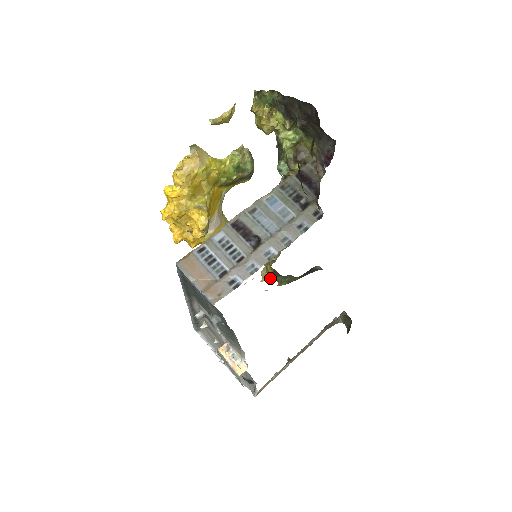
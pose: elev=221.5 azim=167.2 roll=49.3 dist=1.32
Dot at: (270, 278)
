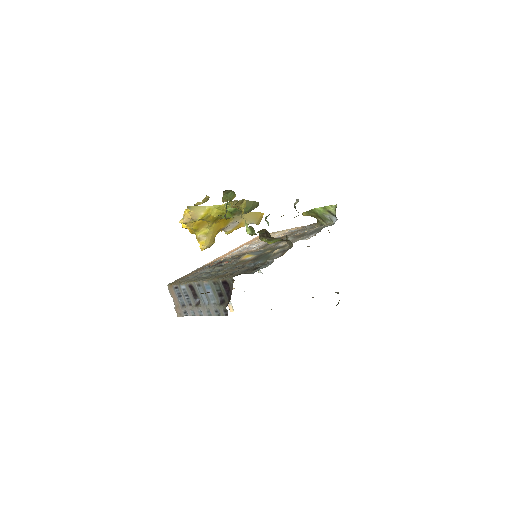
Dot at: occluded
